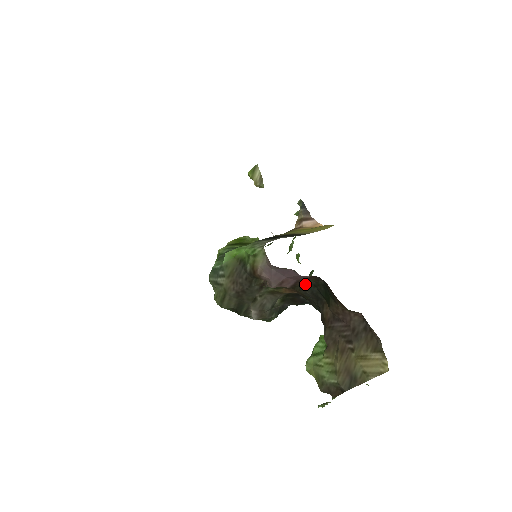
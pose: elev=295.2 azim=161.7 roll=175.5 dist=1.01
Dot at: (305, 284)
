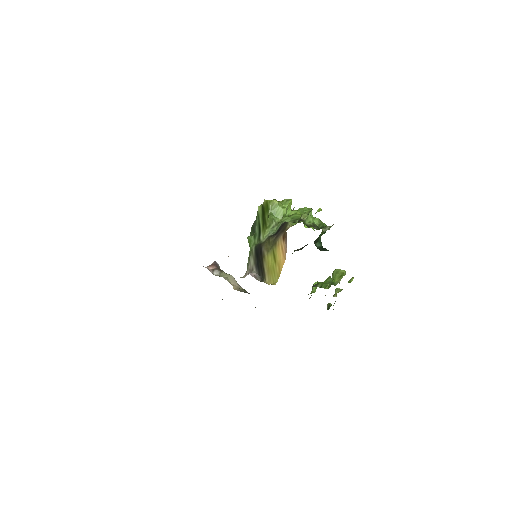
Dot at: occluded
